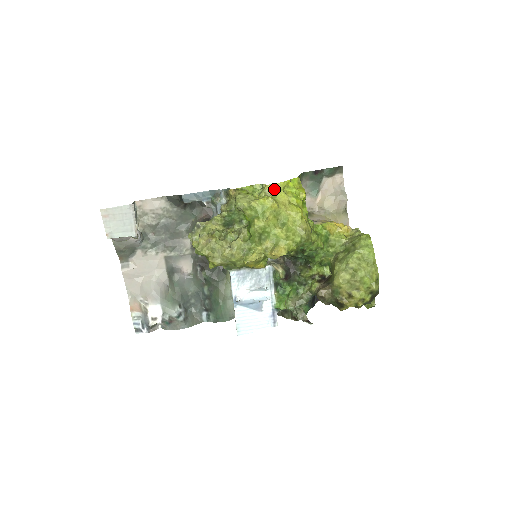
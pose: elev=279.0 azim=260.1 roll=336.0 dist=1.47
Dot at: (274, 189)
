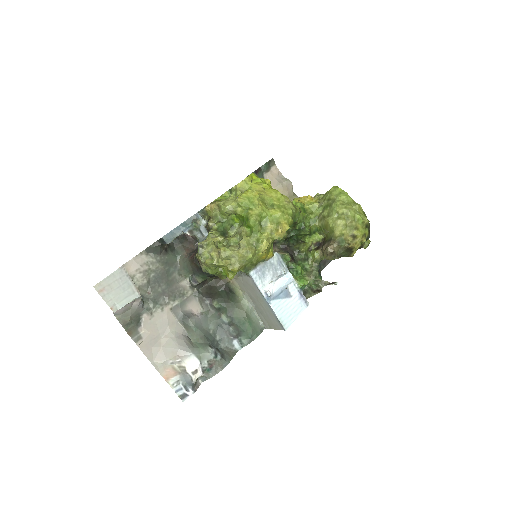
Dot at: (245, 185)
